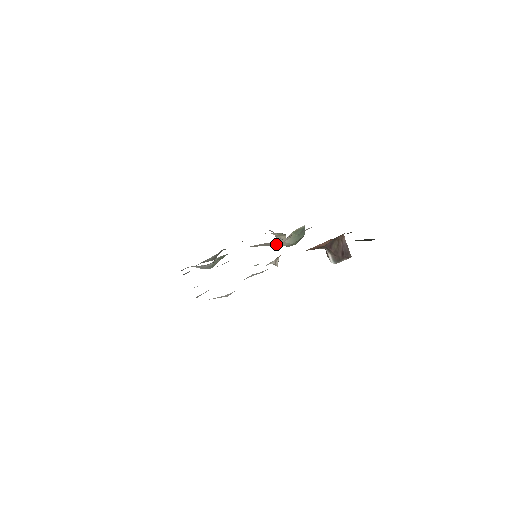
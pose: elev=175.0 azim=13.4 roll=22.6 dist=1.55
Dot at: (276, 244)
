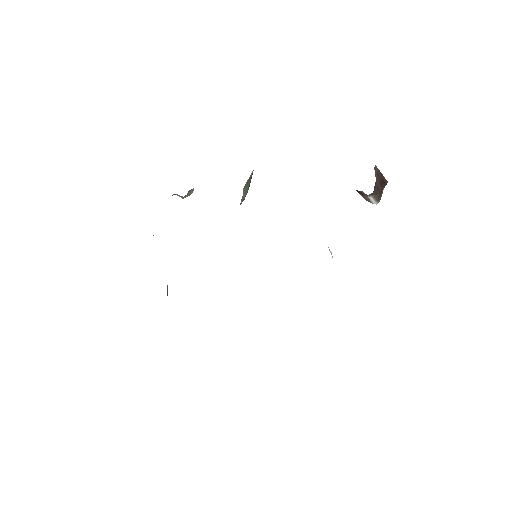
Dot at: occluded
